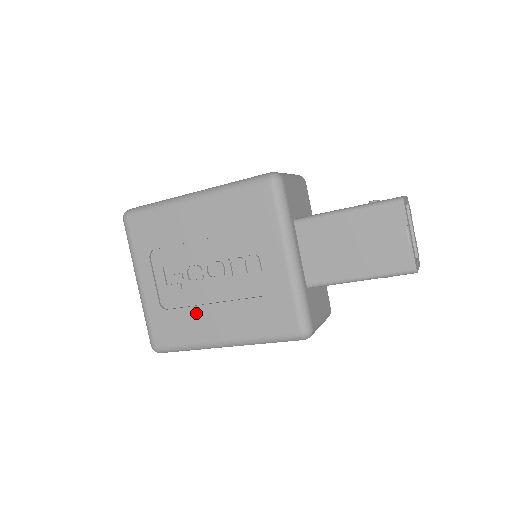
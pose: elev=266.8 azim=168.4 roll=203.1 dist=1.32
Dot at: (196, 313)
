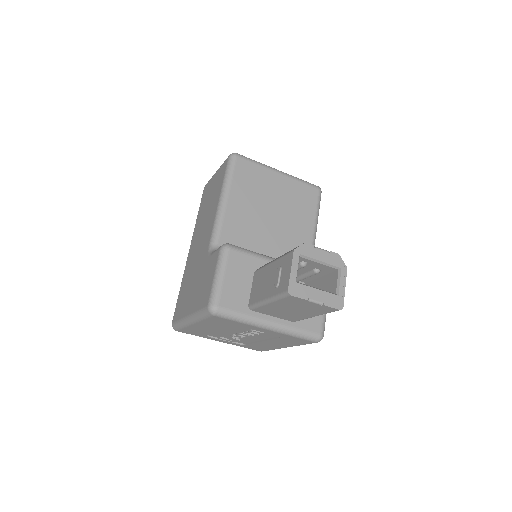
Dot at: (259, 344)
